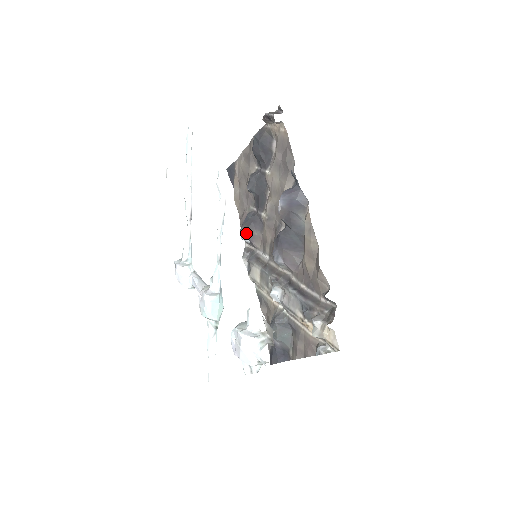
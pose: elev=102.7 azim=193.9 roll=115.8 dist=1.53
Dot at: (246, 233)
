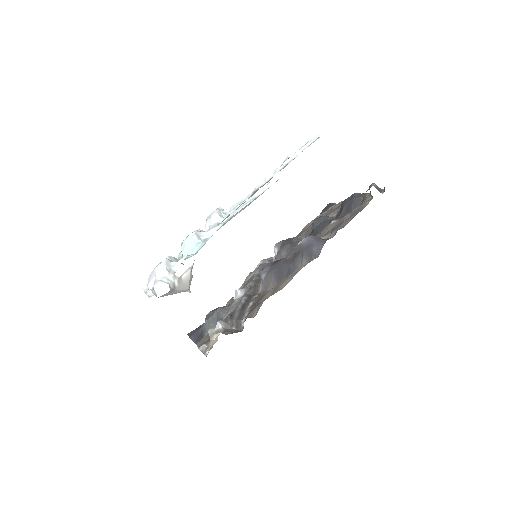
Dot at: (280, 247)
